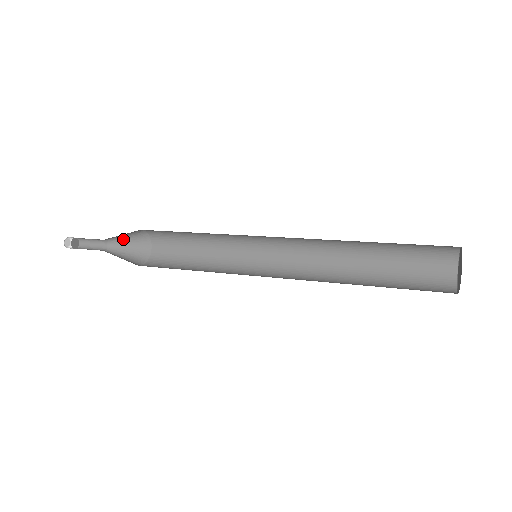
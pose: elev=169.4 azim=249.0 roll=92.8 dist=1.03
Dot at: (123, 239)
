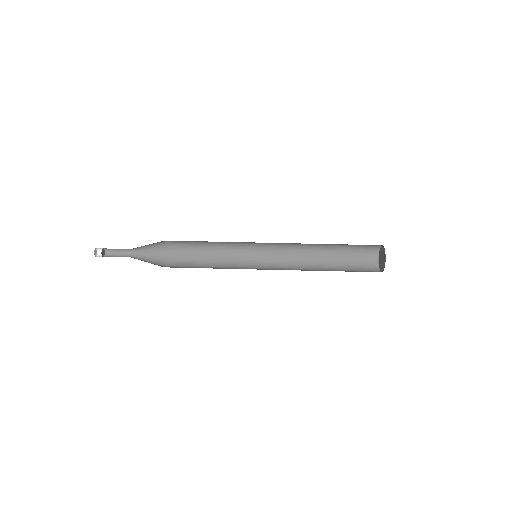
Dot at: occluded
